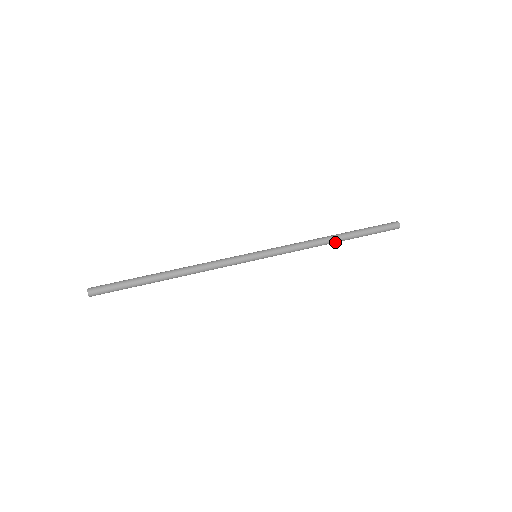
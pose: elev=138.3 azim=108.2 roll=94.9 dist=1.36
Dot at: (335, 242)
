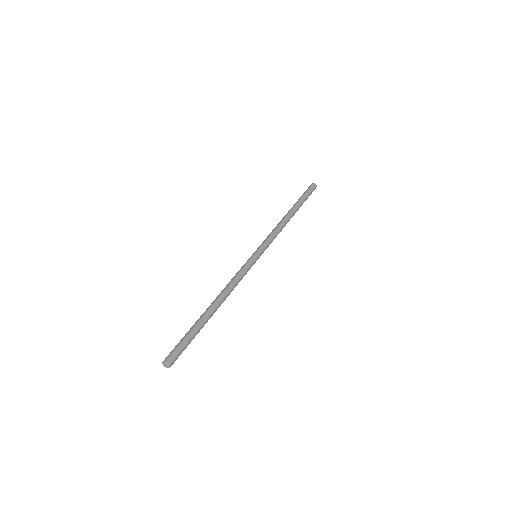
Dot at: occluded
